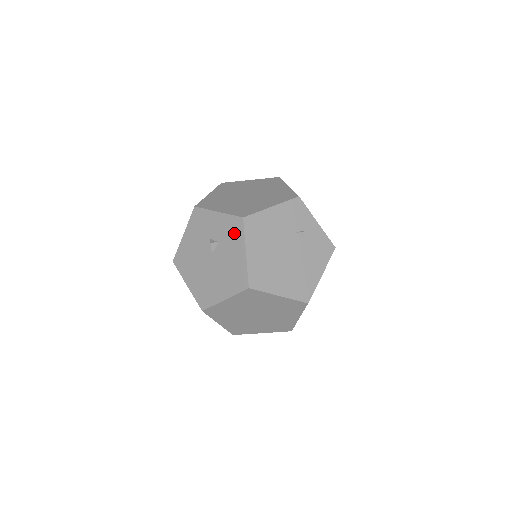
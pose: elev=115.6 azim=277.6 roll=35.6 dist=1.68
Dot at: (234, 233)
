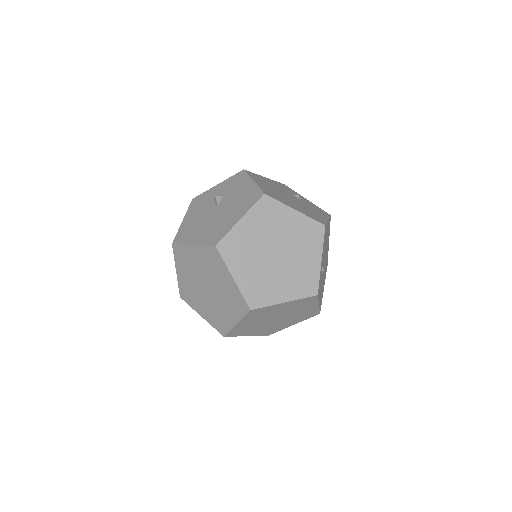
Dot at: (238, 181)
